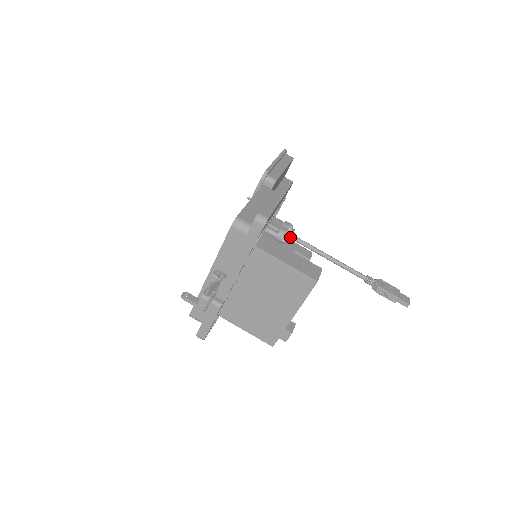
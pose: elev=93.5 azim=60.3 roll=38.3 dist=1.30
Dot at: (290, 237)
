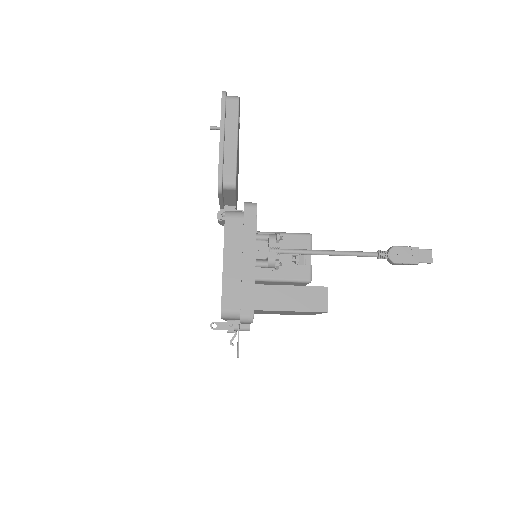
Dot at: occluded
